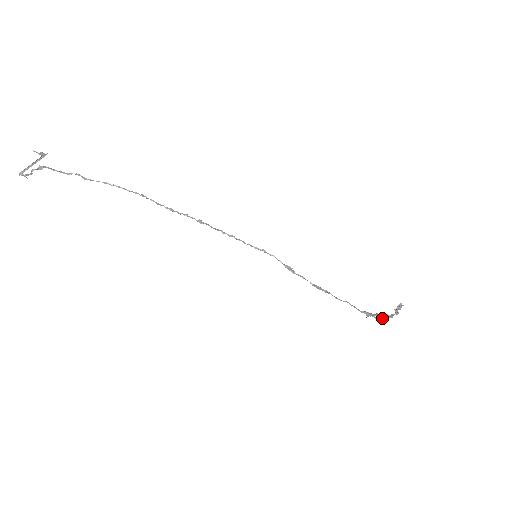
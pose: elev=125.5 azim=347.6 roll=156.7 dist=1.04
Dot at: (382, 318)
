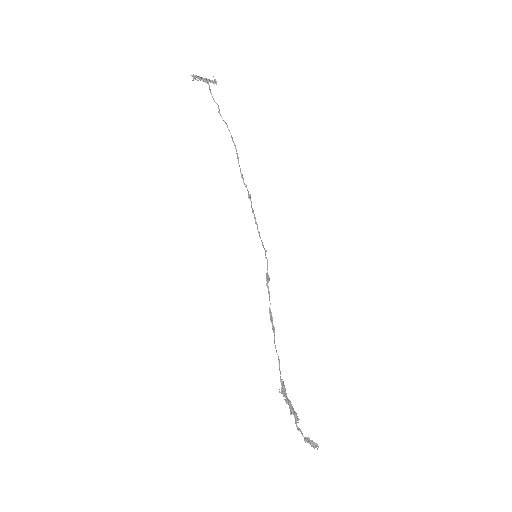
Dot at: (291, 410)
